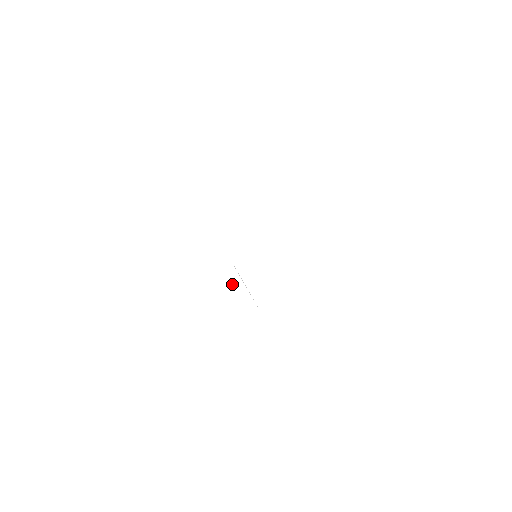
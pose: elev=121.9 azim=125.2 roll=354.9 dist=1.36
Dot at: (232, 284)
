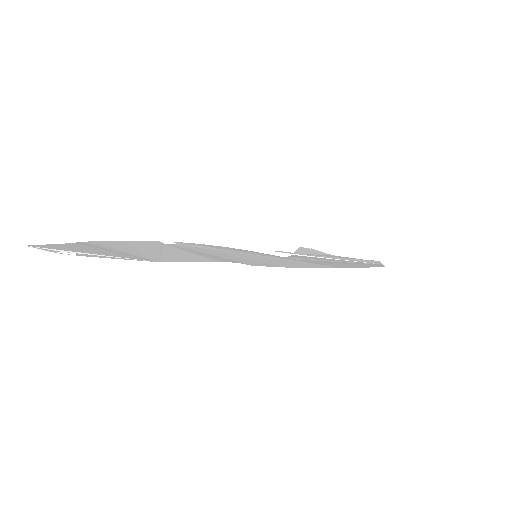
Dot at: (320, 251)
